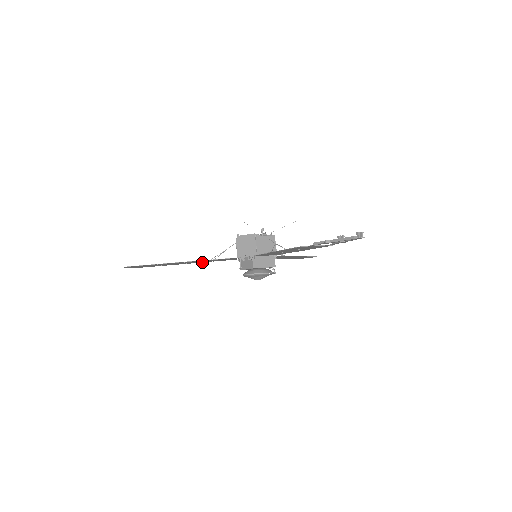
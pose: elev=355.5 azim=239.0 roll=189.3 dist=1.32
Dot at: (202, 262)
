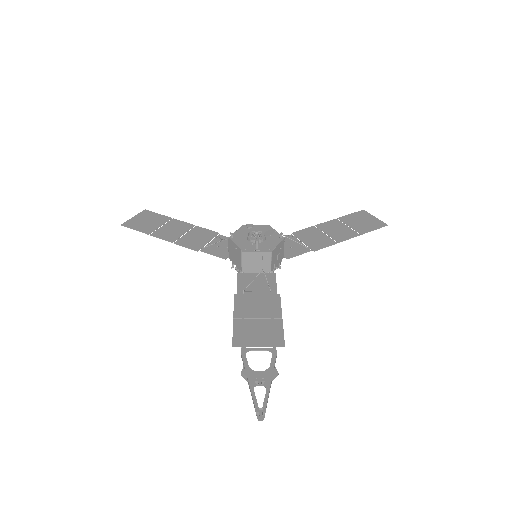
Dot at: (209, 230)
